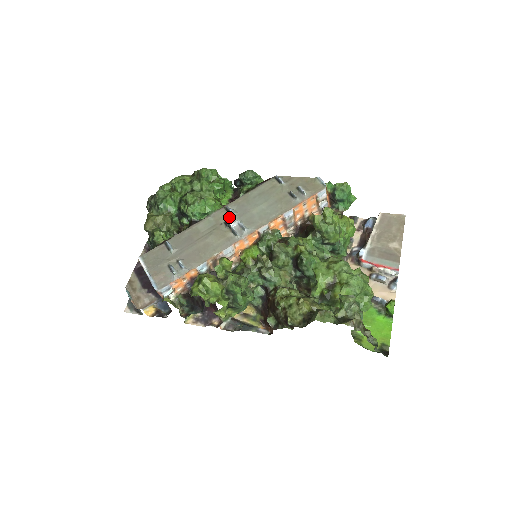
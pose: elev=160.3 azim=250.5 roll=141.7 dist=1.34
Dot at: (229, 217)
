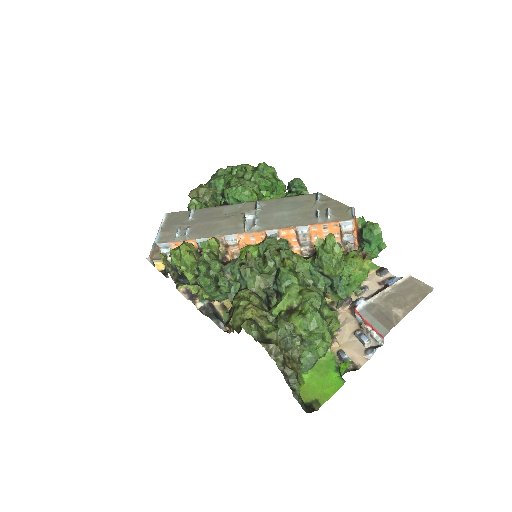
Dot at: occluded
